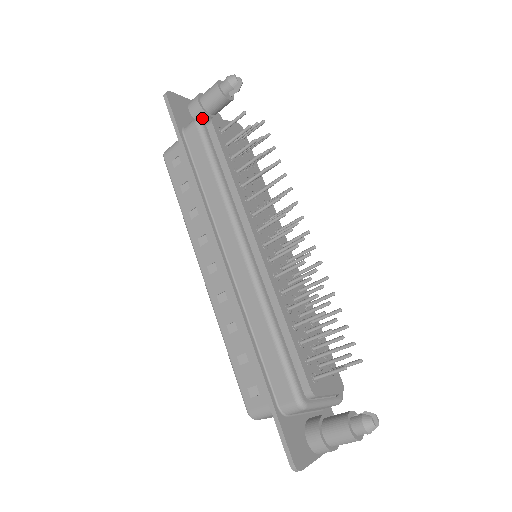
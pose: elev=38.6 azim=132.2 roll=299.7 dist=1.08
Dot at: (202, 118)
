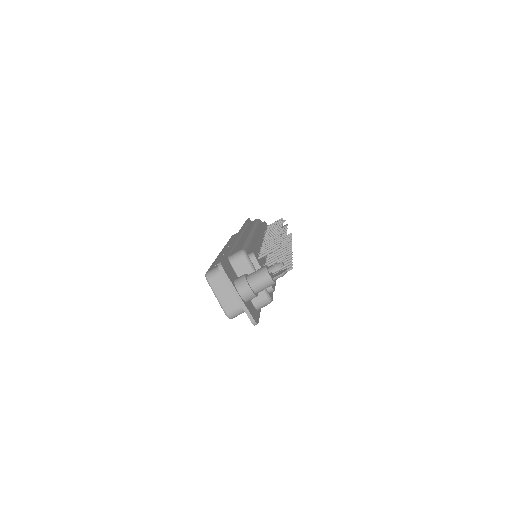
Dot at: occluded
